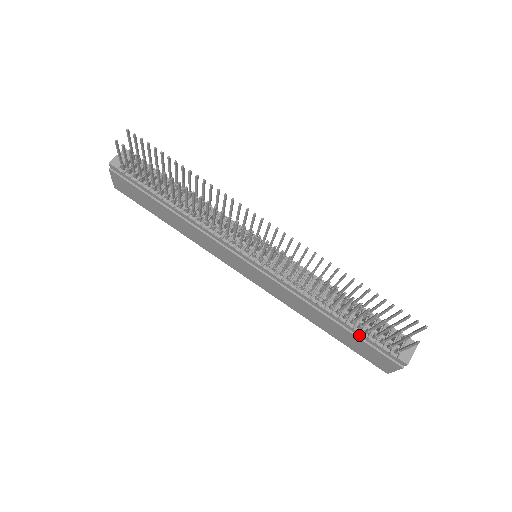
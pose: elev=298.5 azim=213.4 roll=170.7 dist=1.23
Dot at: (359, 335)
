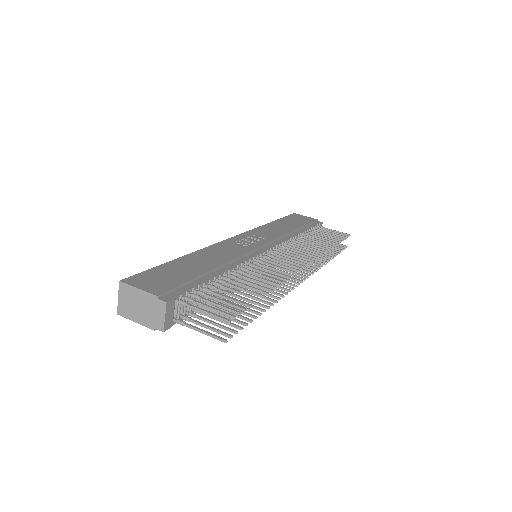
Dot at: occluded
